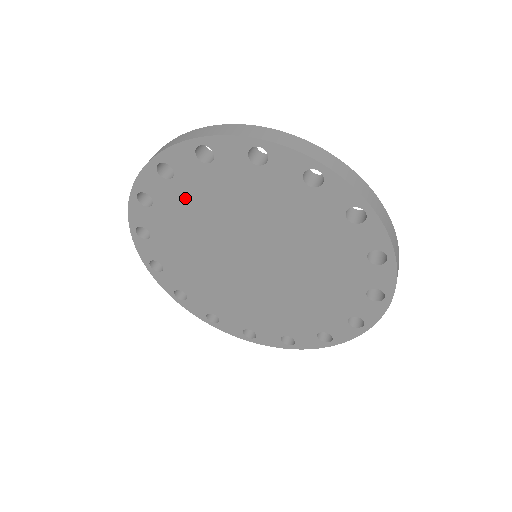
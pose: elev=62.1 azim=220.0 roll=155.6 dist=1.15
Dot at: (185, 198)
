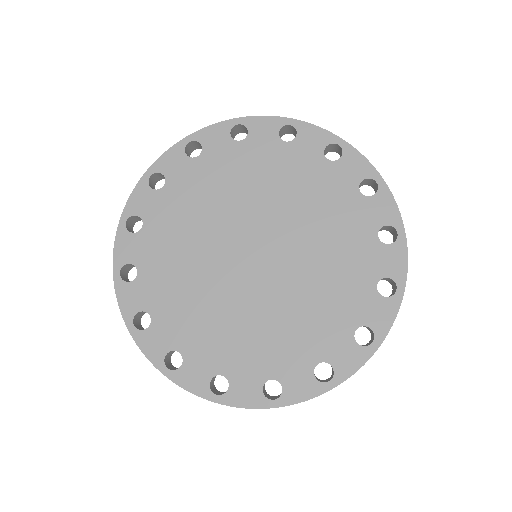
Dot at: (237, 163)
